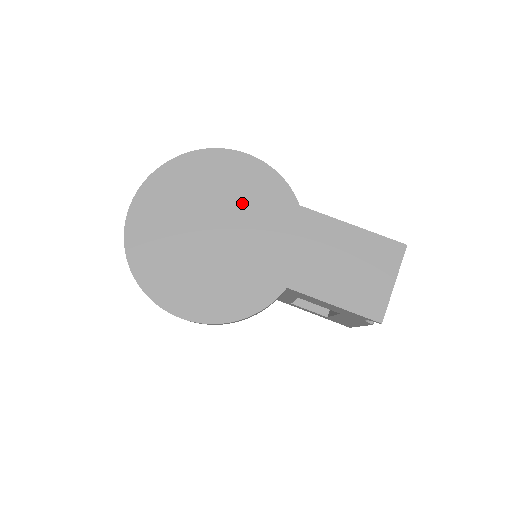
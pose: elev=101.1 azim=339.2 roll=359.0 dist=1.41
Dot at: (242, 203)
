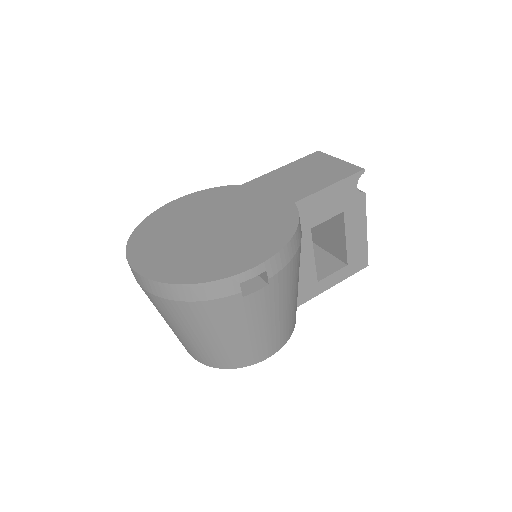
Dot at: (207, 209)
